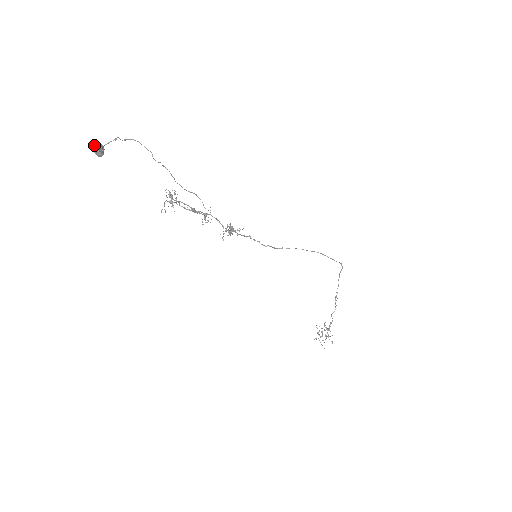
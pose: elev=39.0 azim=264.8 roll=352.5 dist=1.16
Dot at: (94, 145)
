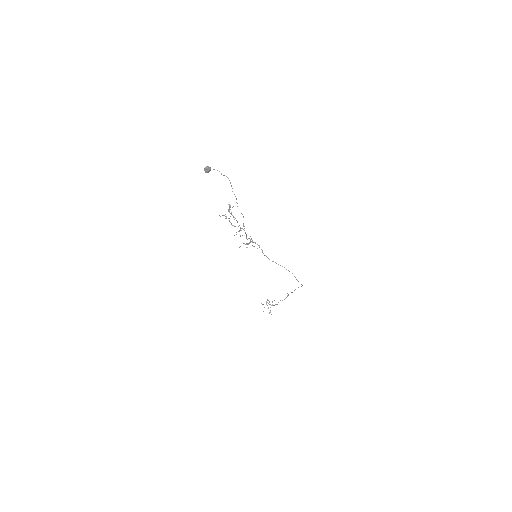
Dot at: (207, 168)
